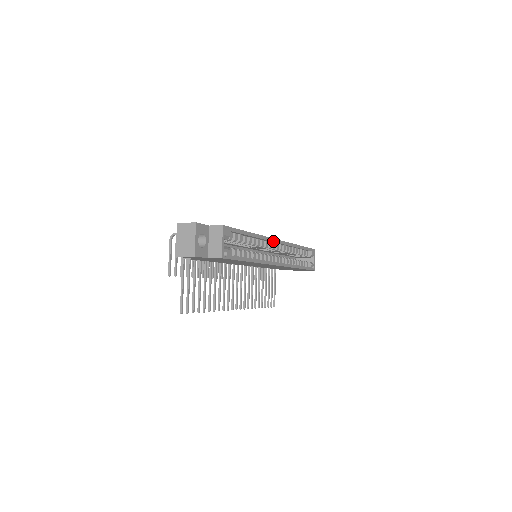
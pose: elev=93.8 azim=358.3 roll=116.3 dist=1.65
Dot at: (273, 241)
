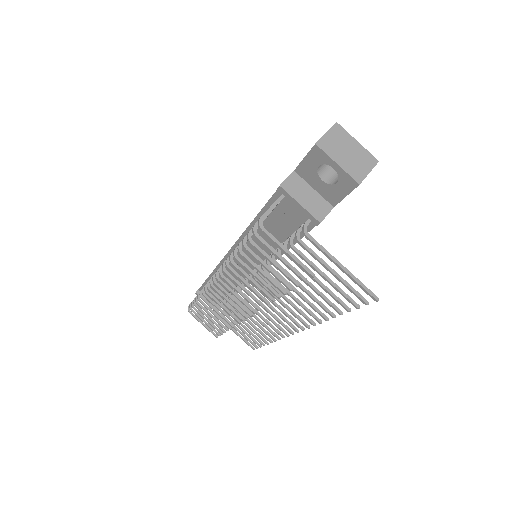
Dot at: occluded
